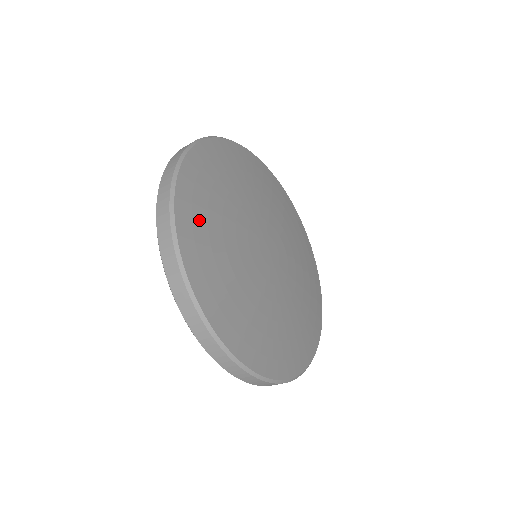
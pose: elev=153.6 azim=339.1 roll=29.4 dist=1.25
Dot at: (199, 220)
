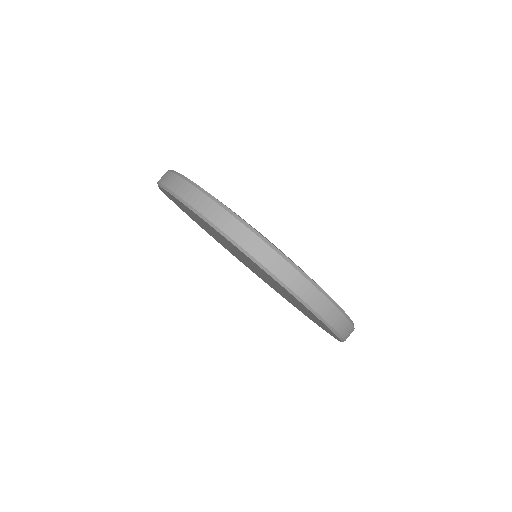
Dot at: occluded
